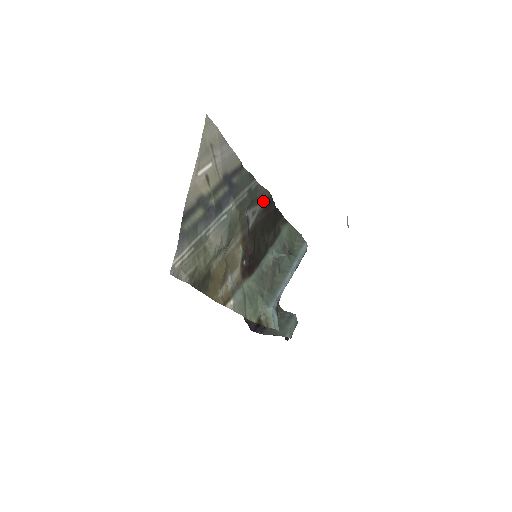
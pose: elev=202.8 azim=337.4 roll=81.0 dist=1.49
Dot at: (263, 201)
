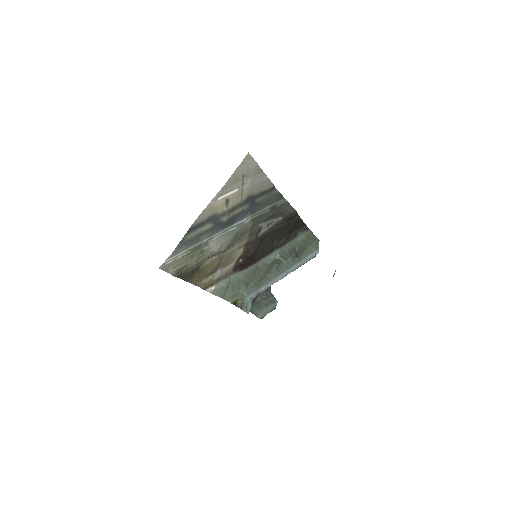
Dot at: (285, 215)
